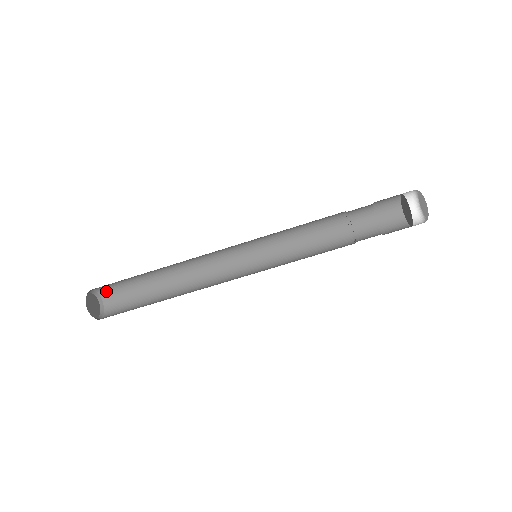
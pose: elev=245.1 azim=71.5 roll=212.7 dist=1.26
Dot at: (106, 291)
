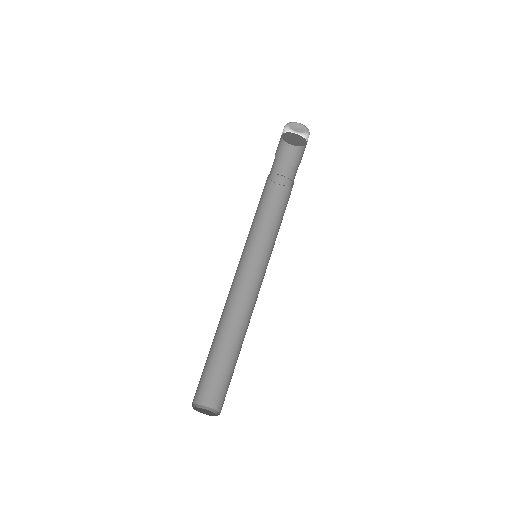
Dot at: (209, 398)
